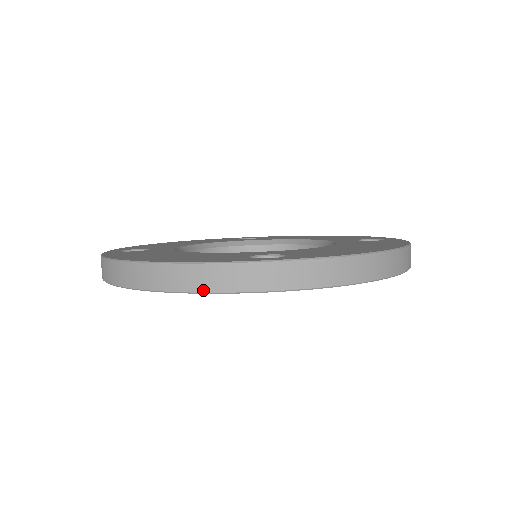
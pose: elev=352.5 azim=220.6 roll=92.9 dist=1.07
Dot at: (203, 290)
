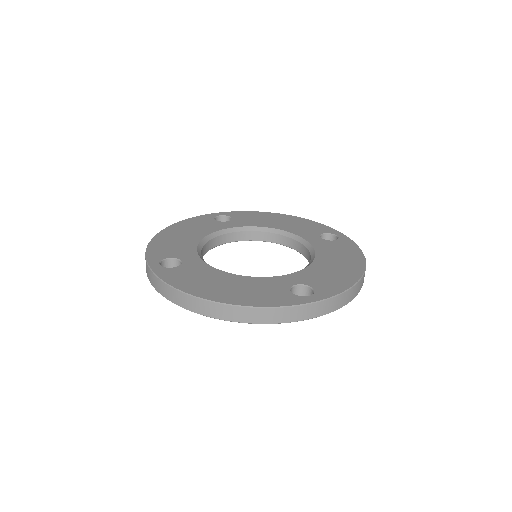
Dot at: (273, 322)
